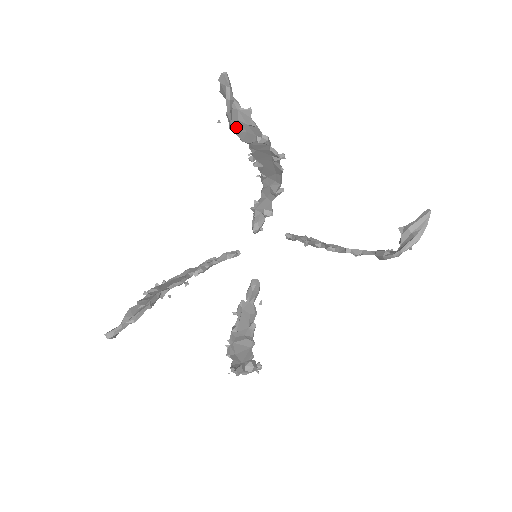
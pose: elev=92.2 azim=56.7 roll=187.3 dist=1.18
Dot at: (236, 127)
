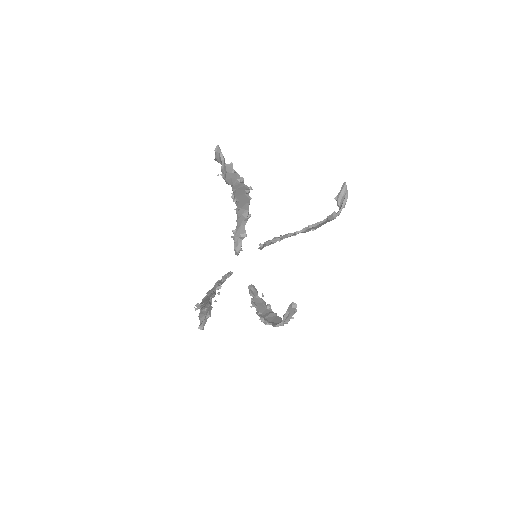
Dot at: (226, 176)
